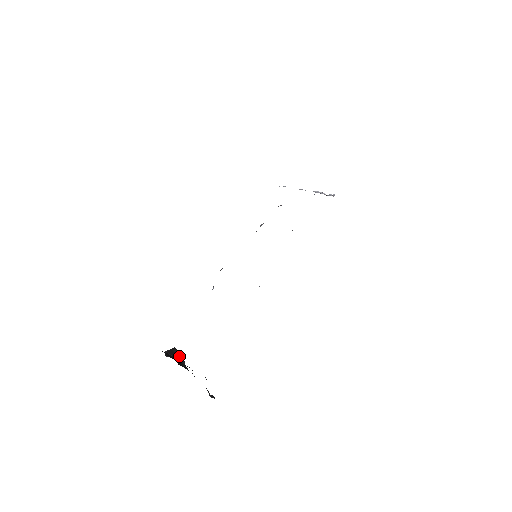
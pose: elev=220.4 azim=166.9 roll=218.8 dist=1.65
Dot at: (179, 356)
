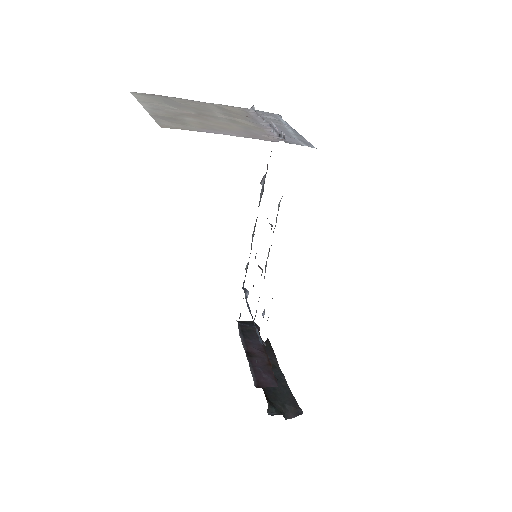
Dot at: (271, 351)
